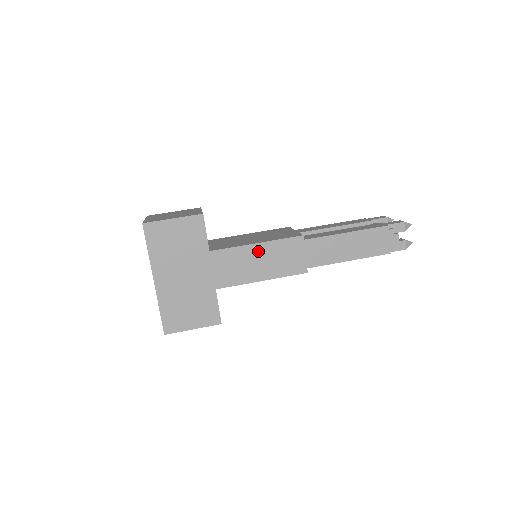
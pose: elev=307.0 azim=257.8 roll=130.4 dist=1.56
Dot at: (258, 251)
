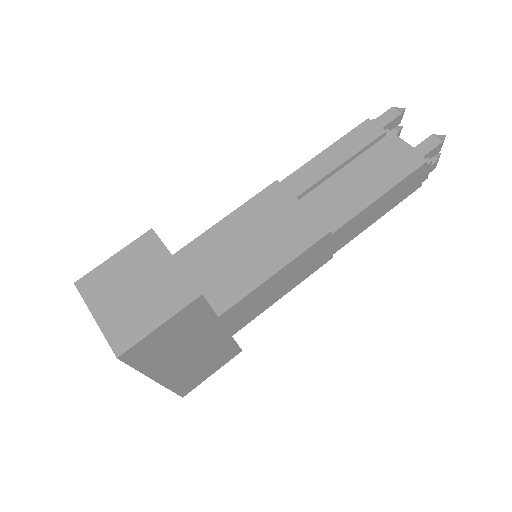
Dot at: (278, 278)
